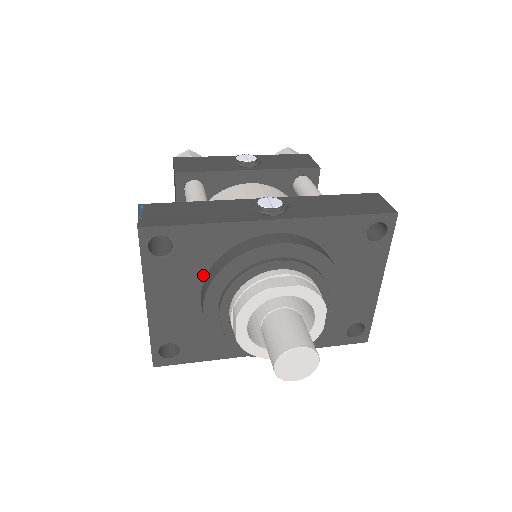
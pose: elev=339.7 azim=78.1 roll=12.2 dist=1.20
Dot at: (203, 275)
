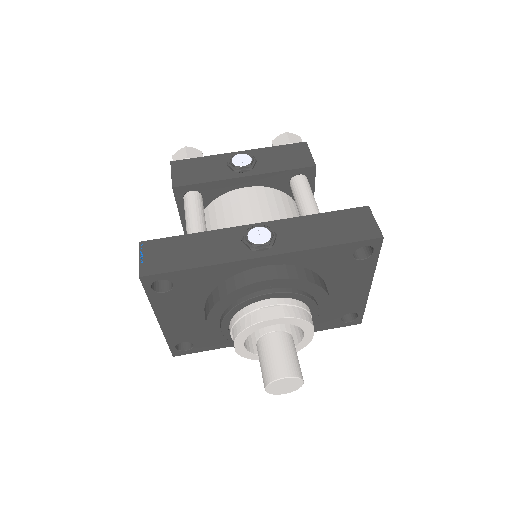
Dot at: (204, 299)
